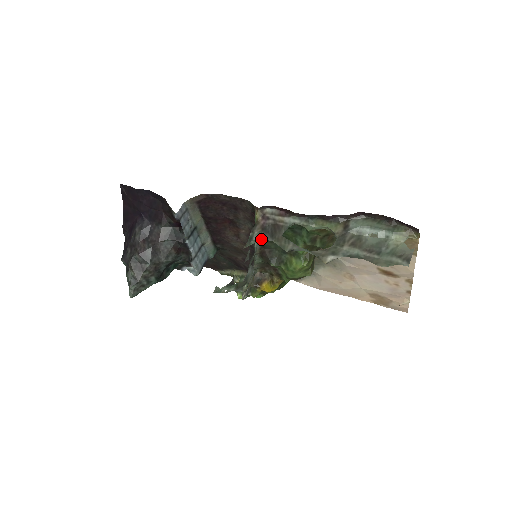
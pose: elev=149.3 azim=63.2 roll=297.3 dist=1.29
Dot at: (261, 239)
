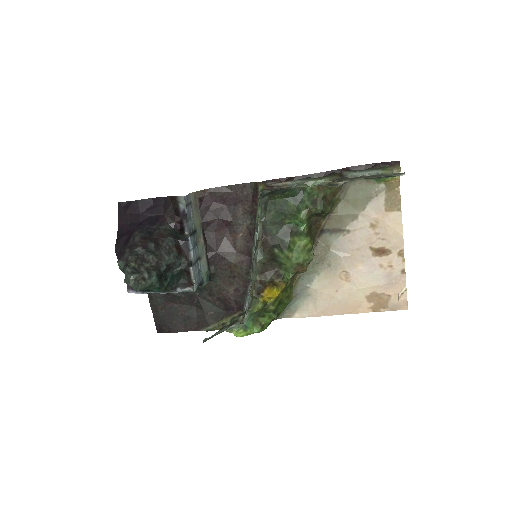
Dot at: (272, 191)
